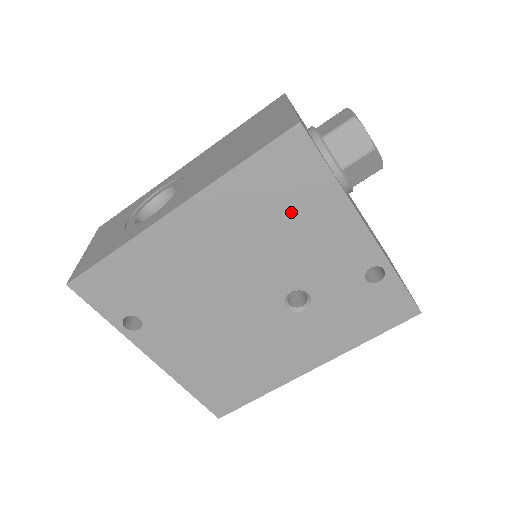
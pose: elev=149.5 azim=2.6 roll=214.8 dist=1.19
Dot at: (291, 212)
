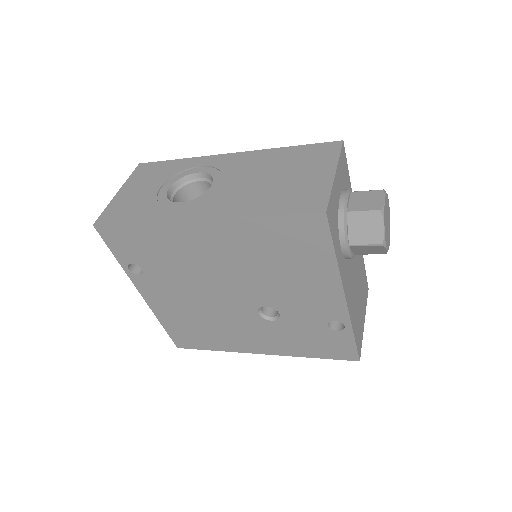
Dot at: (290, 262)
